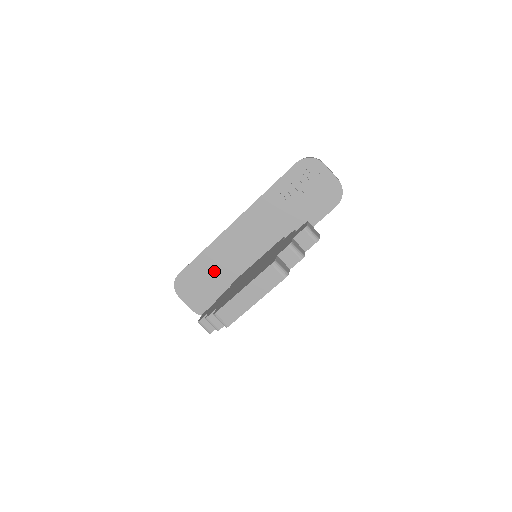
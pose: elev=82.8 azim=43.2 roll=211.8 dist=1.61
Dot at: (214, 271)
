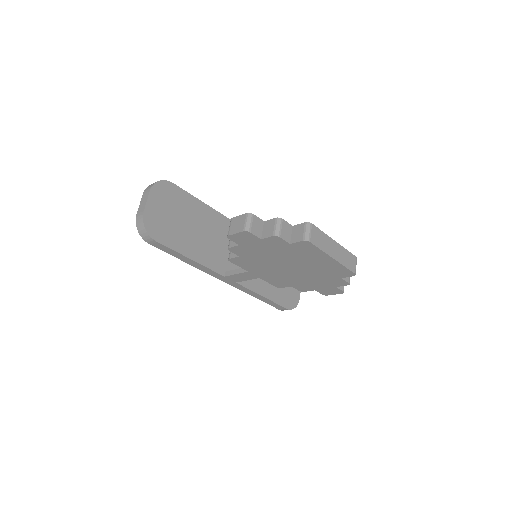
Dot at: (195, 223)
